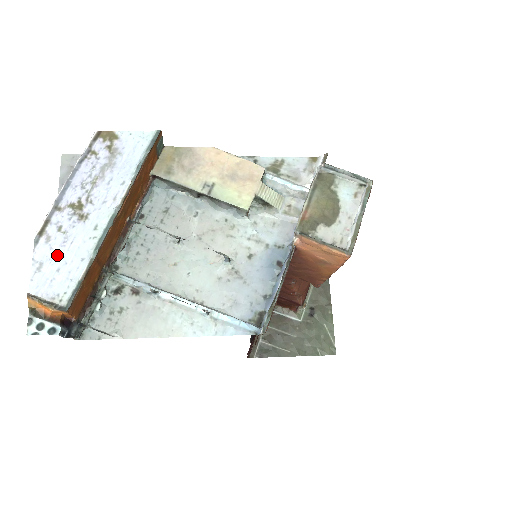
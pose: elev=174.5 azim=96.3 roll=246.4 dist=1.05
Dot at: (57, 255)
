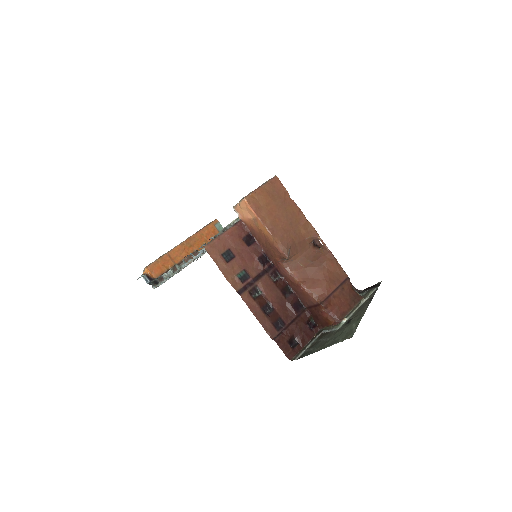
Dot at: occluded
